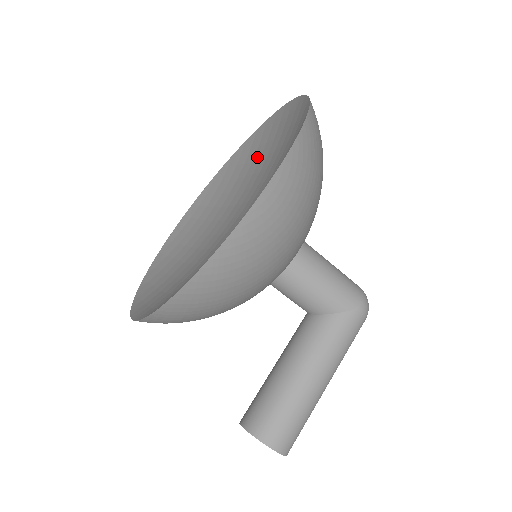
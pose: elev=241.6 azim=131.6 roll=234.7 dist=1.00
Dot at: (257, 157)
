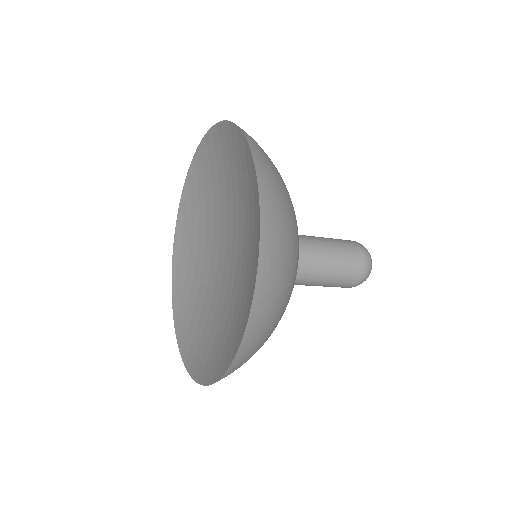
Dot at: (249, 226)
